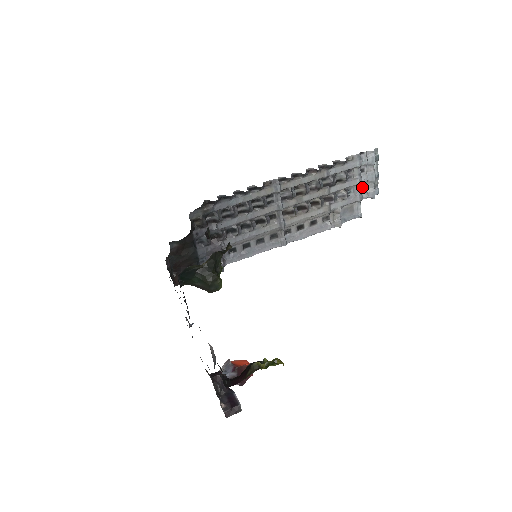
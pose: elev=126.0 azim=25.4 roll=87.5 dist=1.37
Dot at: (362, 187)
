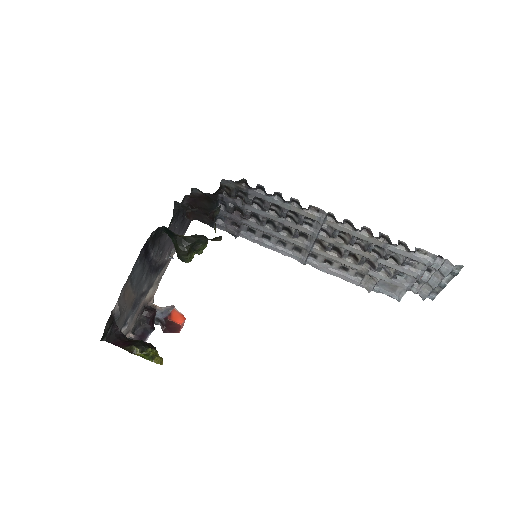
Dot at: (419, 281)
